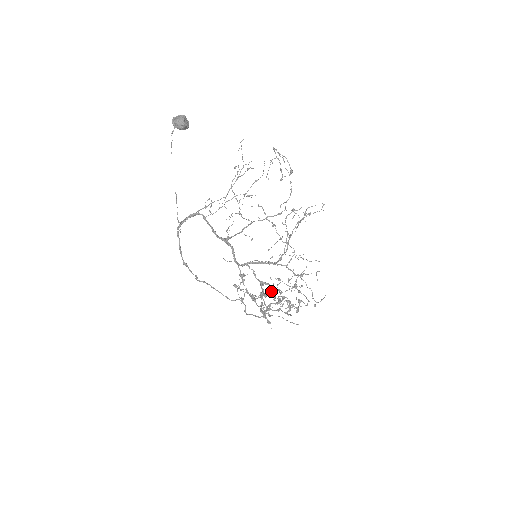
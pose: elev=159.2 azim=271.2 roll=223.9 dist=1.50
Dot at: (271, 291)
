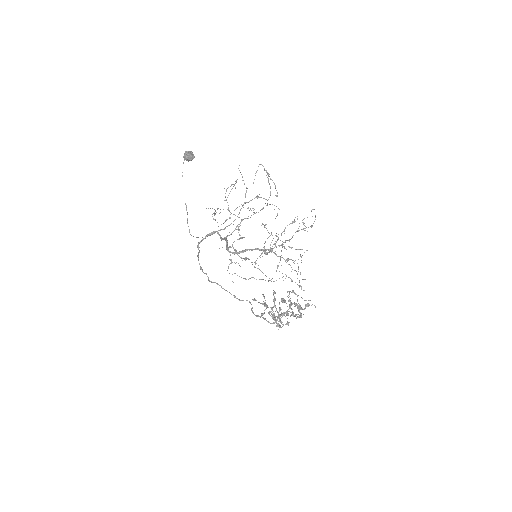
Dot at: (289, 306)
